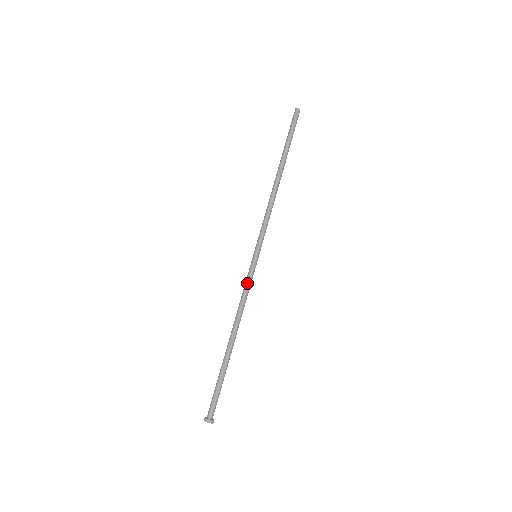
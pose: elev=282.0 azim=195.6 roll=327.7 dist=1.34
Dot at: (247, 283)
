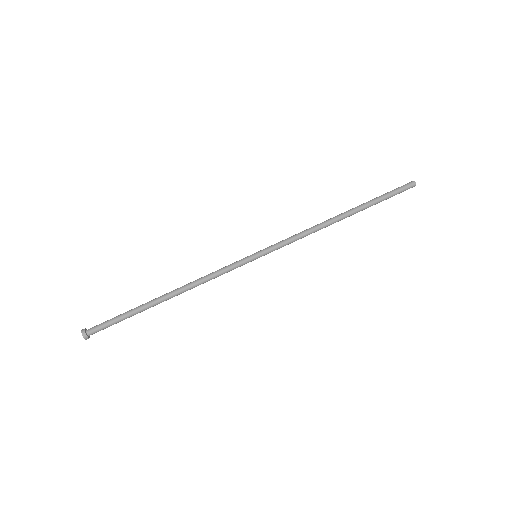
Dot at: (225, 266)
